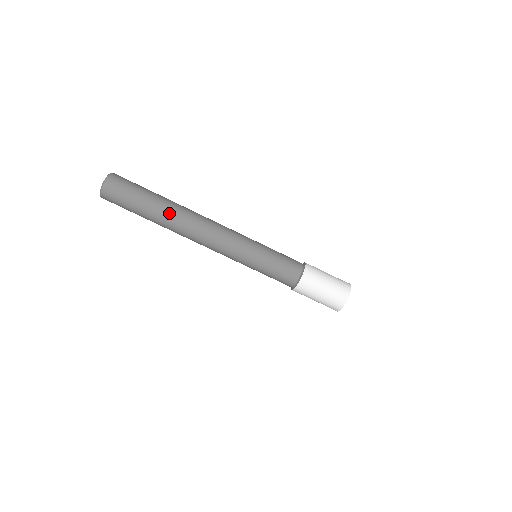
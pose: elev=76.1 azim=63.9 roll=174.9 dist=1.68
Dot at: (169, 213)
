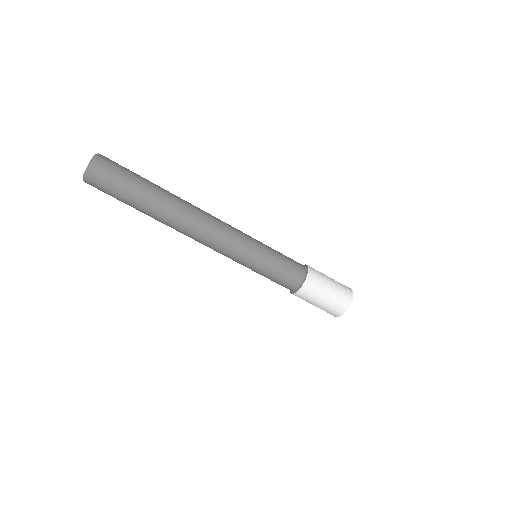
Dot at: (167, 200)
